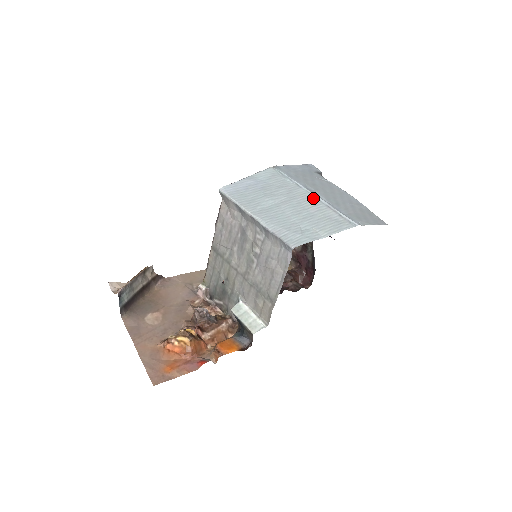
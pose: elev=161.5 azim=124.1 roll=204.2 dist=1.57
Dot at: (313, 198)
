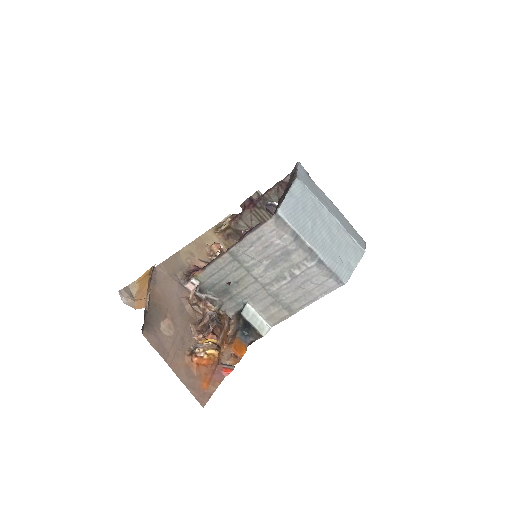
Dot at: (335, 221)
